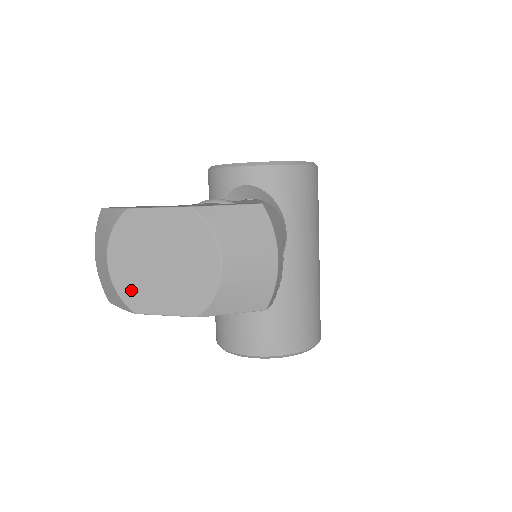
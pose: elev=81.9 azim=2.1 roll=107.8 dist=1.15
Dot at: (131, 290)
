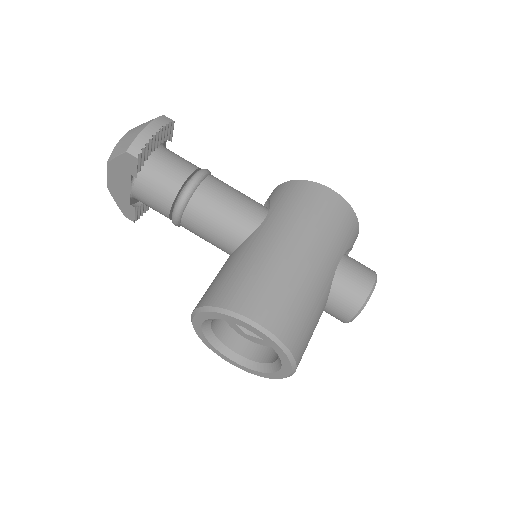
Dot at: occluded
